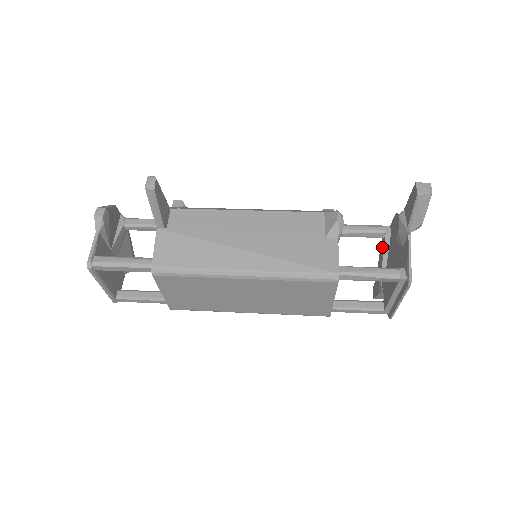
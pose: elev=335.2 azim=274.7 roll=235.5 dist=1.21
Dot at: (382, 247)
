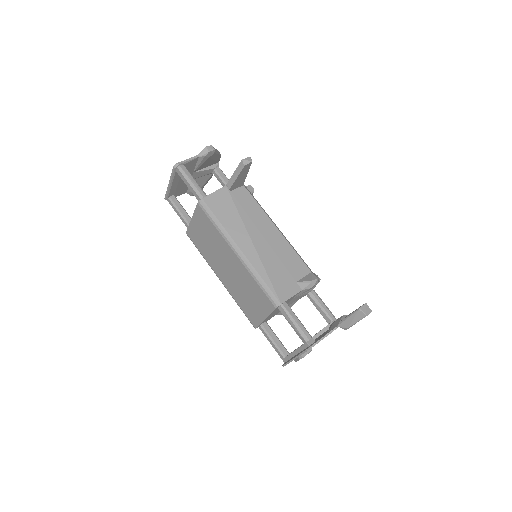
Dot at: occluded
